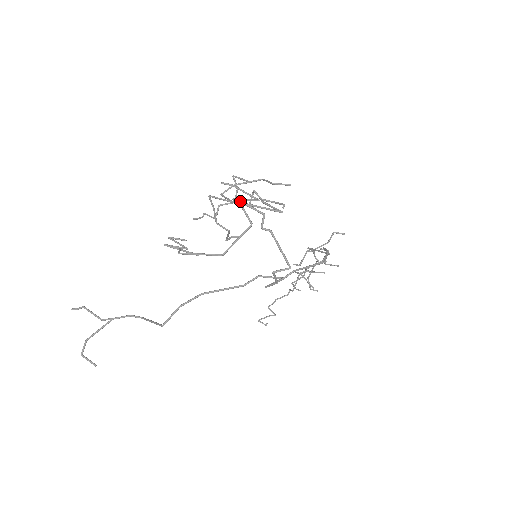
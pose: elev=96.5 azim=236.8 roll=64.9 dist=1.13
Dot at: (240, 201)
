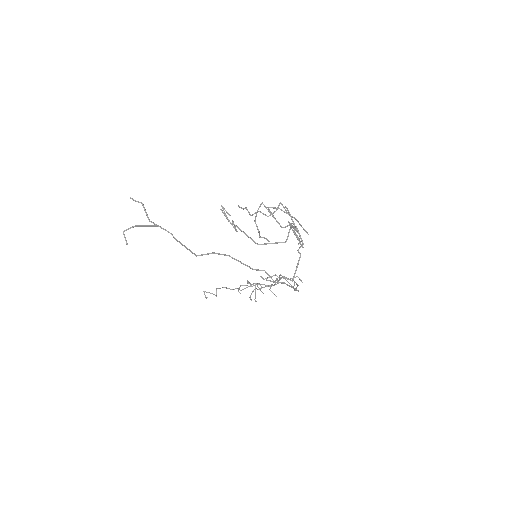
Dot at: occluded
